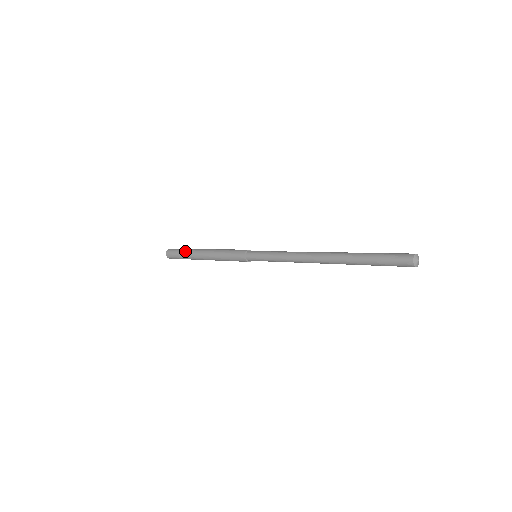
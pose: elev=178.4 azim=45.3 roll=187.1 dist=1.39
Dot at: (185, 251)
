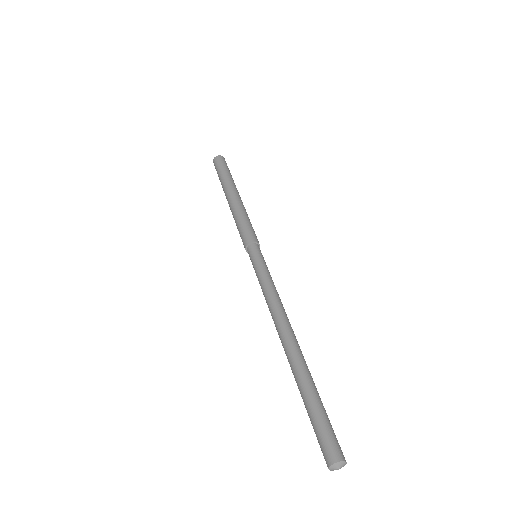
Dot at: occluded
